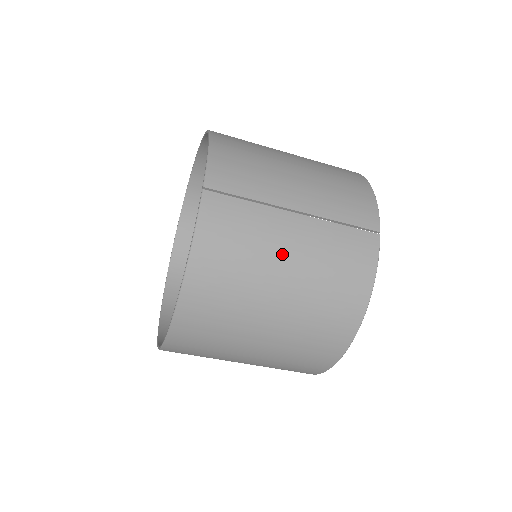
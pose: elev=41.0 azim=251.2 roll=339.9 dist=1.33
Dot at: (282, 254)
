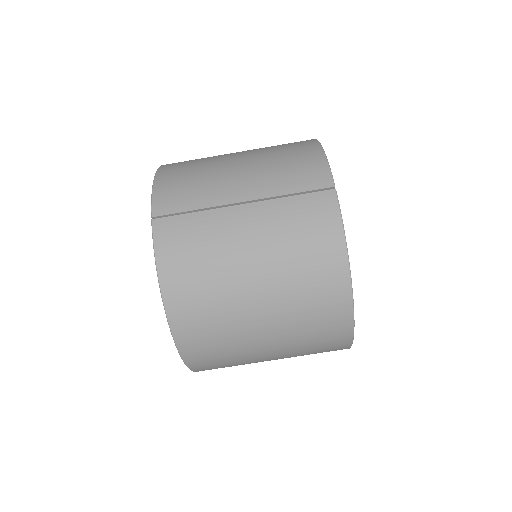
Dot at: (241, 247)
